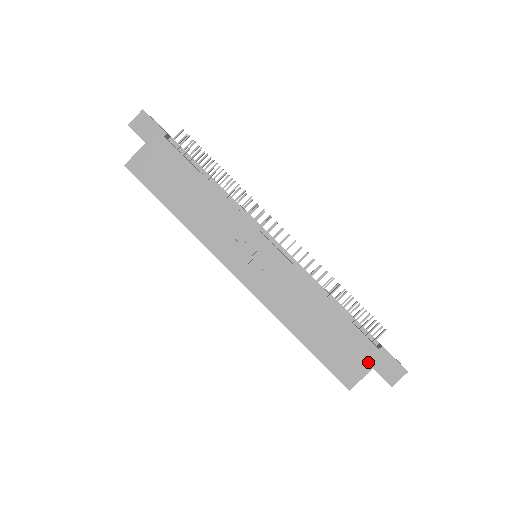
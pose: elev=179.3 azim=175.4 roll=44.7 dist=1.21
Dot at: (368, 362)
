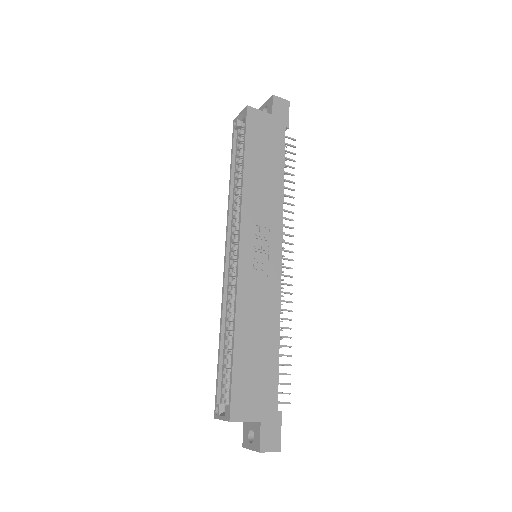
Dot at: (262, 413)
